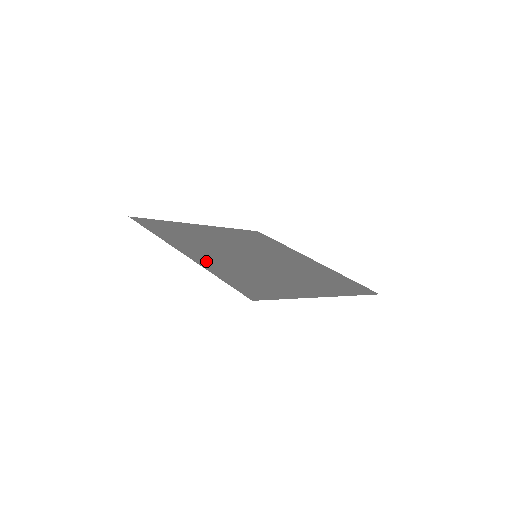
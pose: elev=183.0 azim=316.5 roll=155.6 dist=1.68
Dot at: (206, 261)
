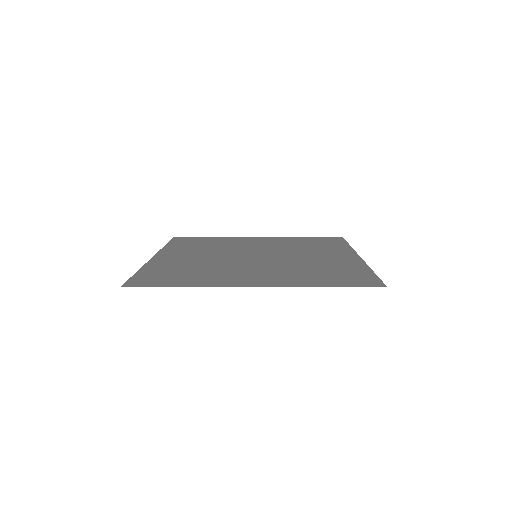
Dot at: (163, 261)
